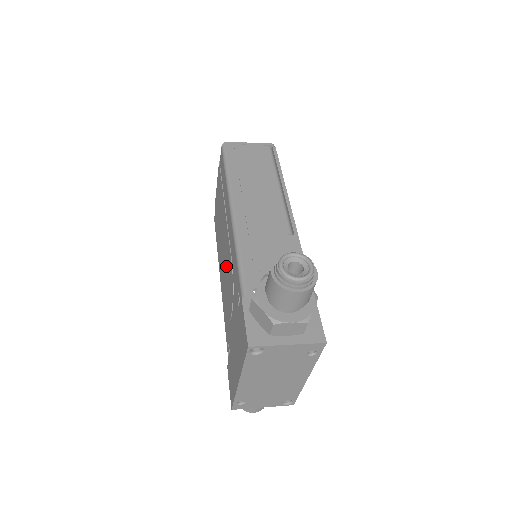
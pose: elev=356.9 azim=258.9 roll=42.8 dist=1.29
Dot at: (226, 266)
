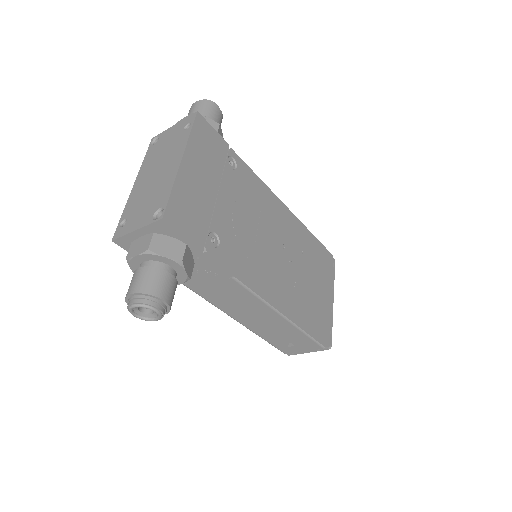
Dot at: occluded
